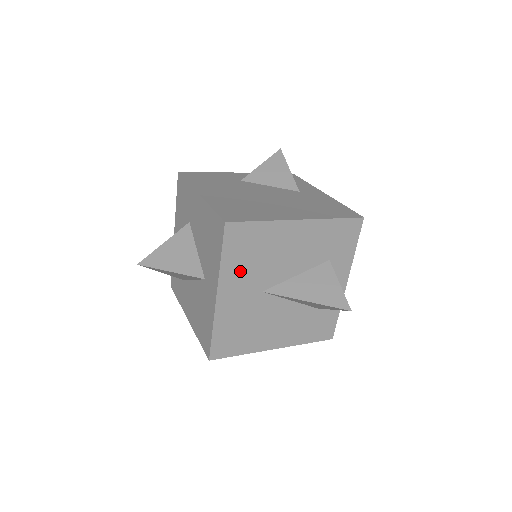
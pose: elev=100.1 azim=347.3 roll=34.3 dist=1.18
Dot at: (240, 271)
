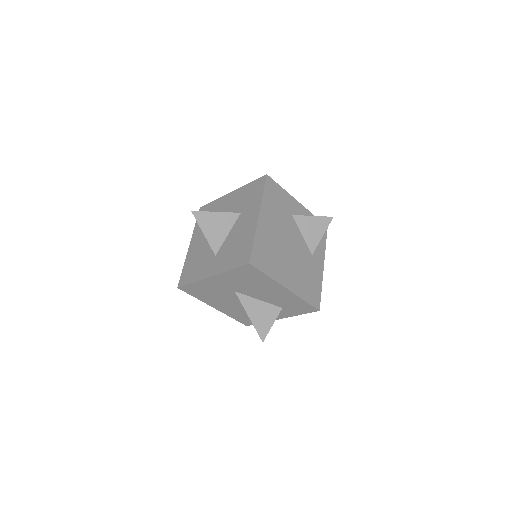
Dot at: (234, 279)
